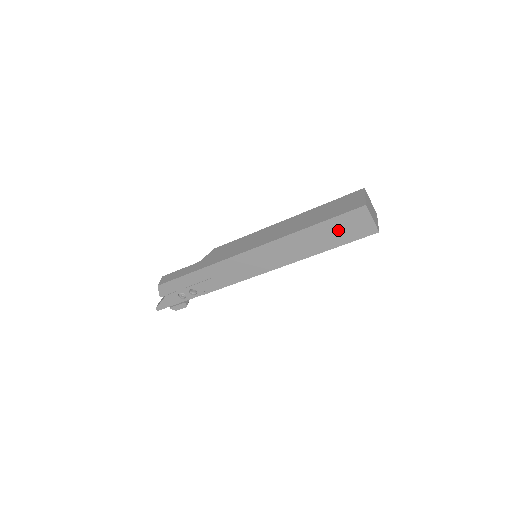
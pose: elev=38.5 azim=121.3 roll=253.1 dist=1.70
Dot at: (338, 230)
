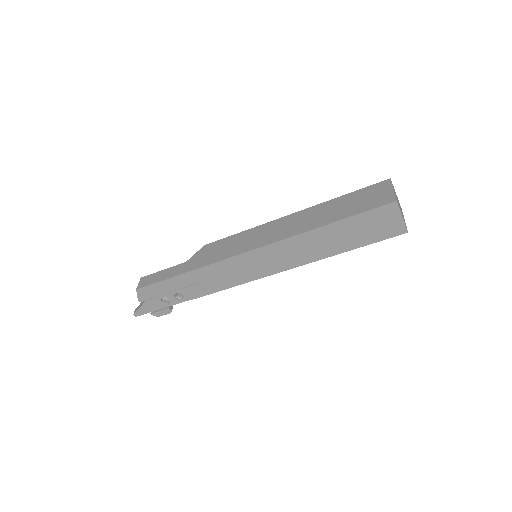
Dot at: (359, 229)
